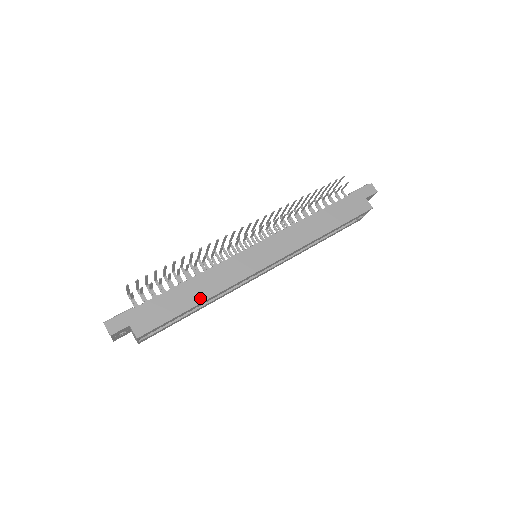
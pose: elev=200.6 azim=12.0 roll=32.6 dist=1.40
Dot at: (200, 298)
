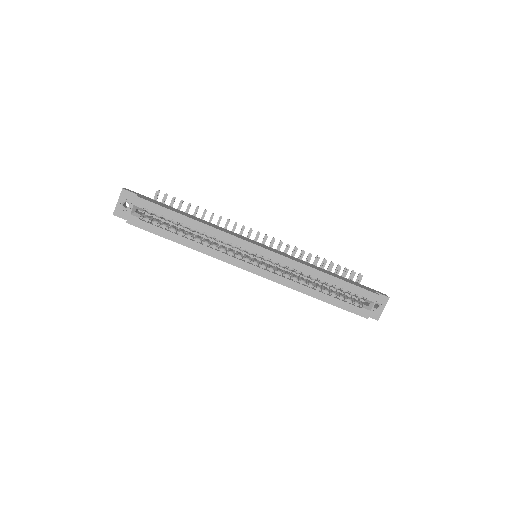
Dot at: (197, 220)
